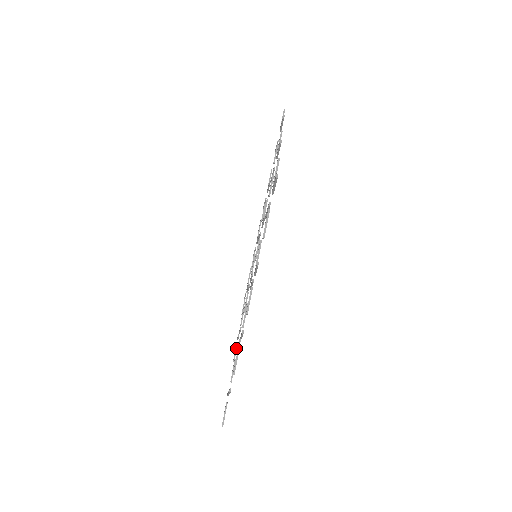
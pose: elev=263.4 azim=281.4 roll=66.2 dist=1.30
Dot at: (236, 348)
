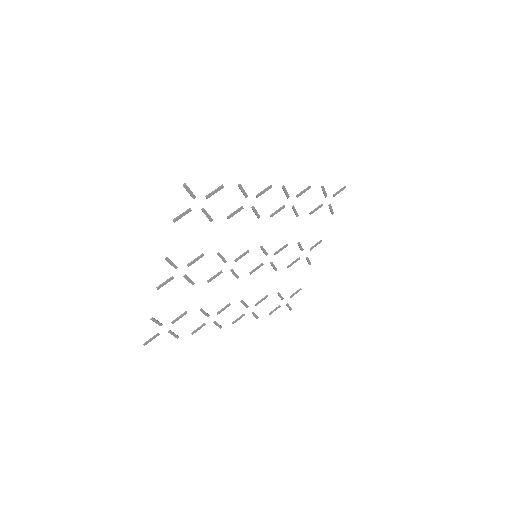
Dot at: (174, 264)
